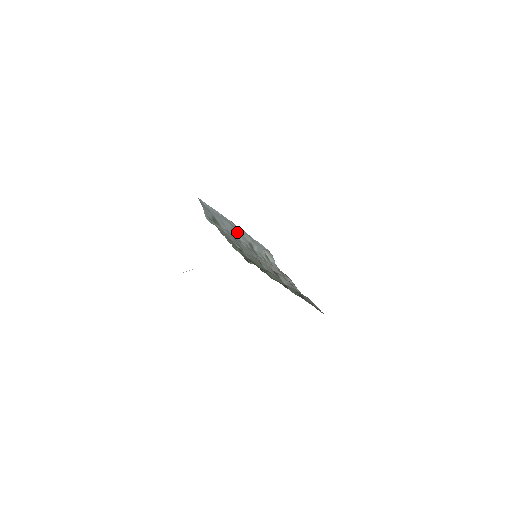
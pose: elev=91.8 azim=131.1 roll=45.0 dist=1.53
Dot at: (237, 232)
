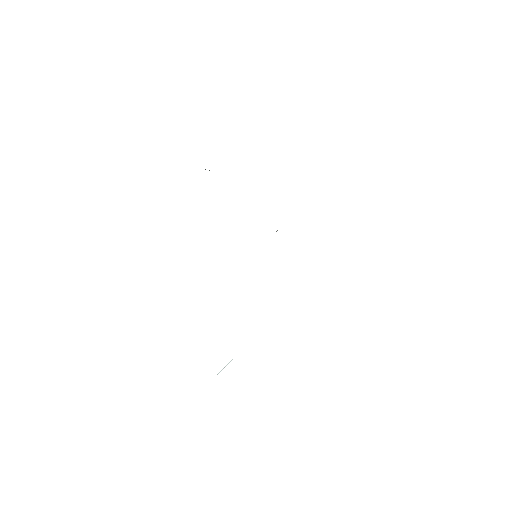
Dot at: occluded
